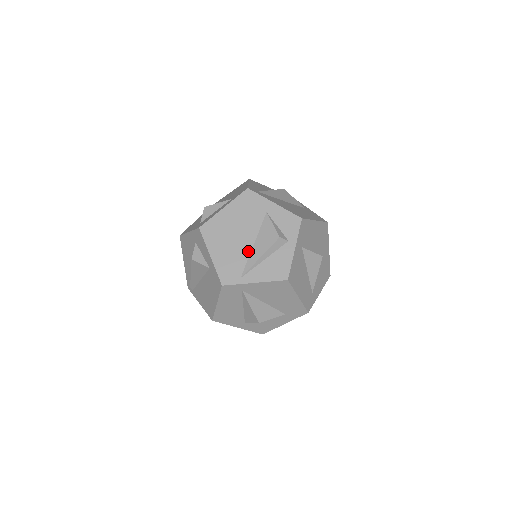
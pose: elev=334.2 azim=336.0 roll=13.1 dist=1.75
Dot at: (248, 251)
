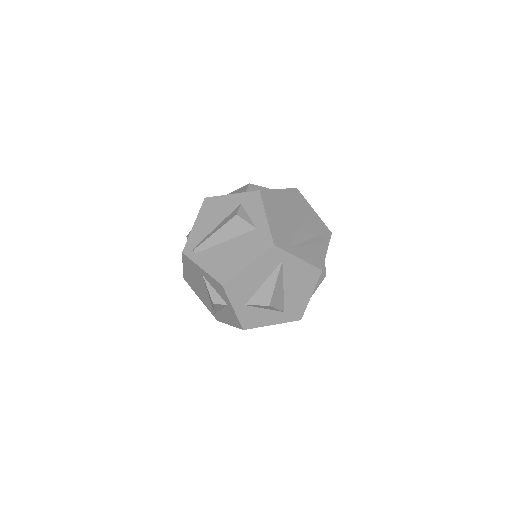
Dot at: (295, 231)
